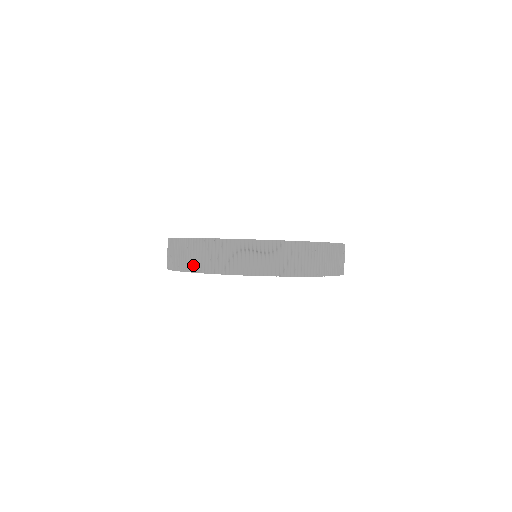
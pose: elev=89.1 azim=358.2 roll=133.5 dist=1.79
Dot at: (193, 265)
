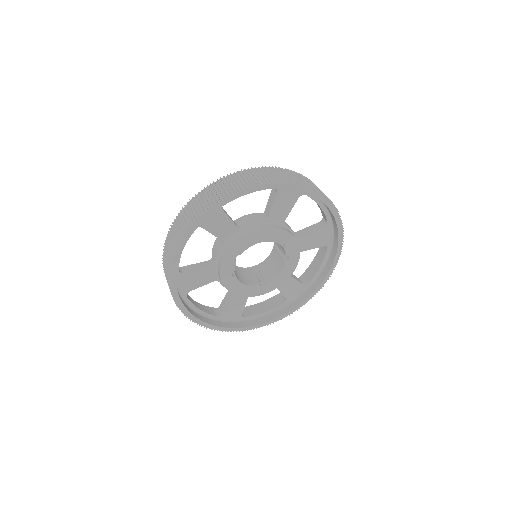
Dot at: occluded
